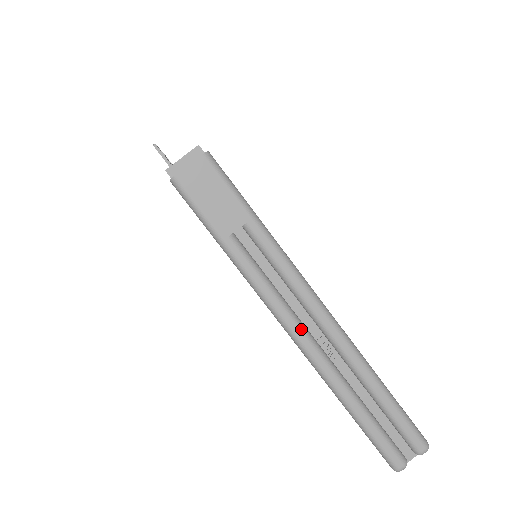
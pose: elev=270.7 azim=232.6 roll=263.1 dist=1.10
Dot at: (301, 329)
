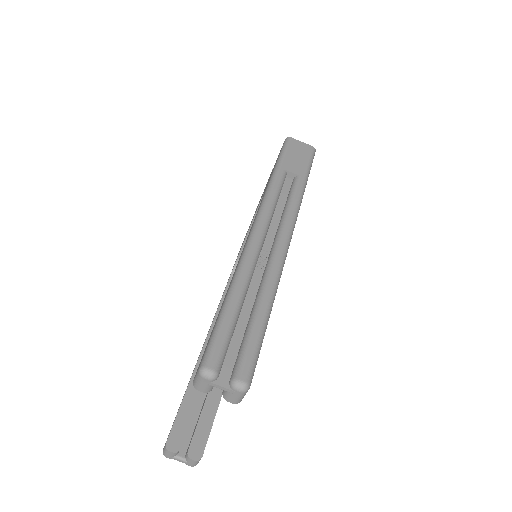
Dot at: (264, 229)
